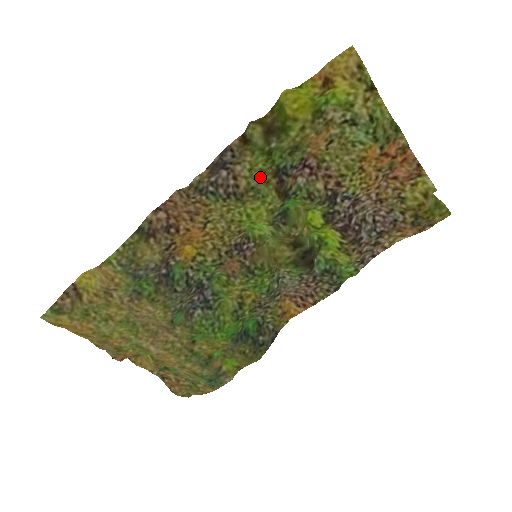
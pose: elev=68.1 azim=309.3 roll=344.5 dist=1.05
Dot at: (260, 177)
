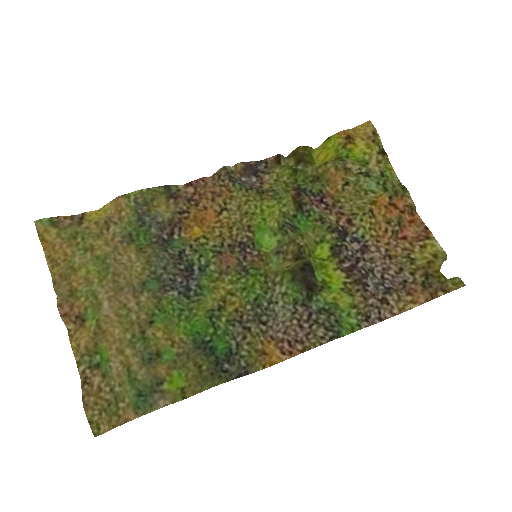
Dot at: (282, 186)
